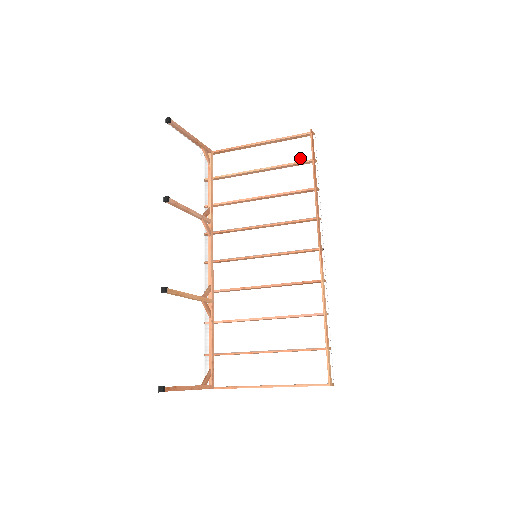
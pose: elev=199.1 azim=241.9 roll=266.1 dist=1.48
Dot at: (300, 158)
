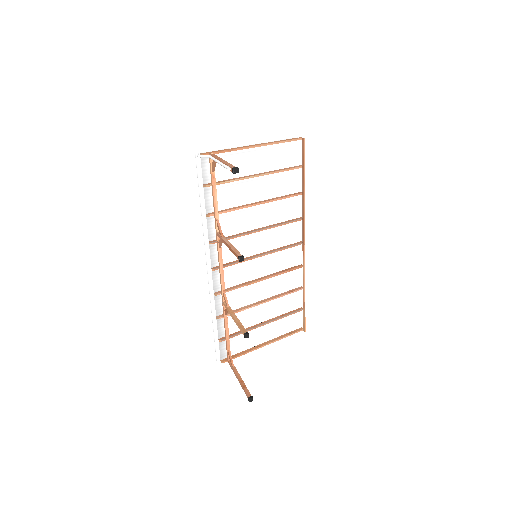
Dot at: (289, 162)
